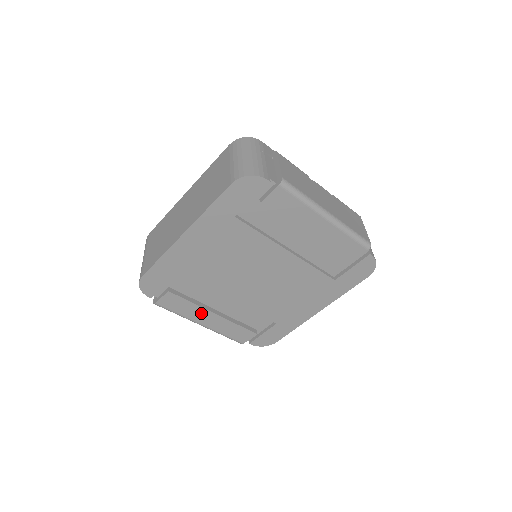
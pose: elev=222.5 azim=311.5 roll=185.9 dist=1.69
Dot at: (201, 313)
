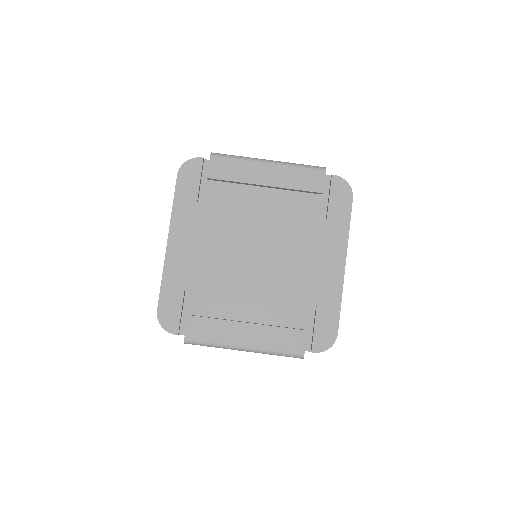
Dot at: (234, 330)
